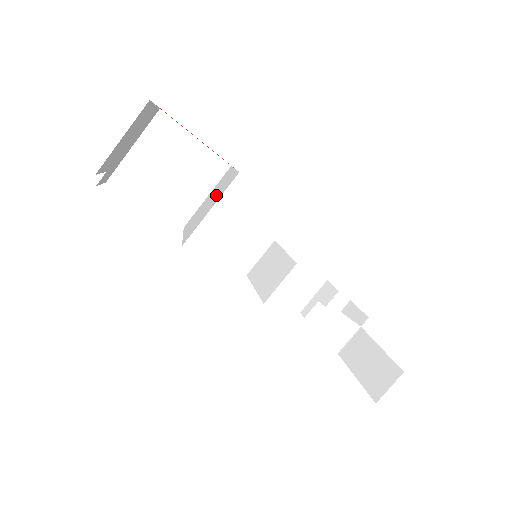
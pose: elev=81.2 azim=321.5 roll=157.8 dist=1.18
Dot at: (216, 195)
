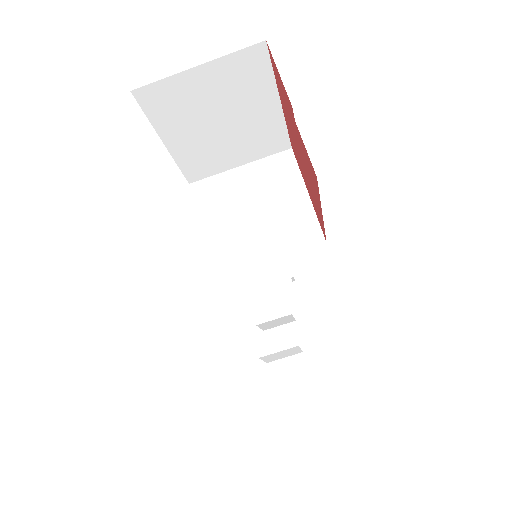
Dot at: (273, 222)
